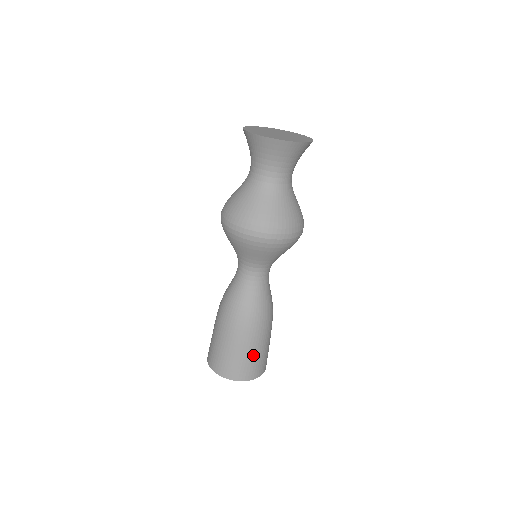
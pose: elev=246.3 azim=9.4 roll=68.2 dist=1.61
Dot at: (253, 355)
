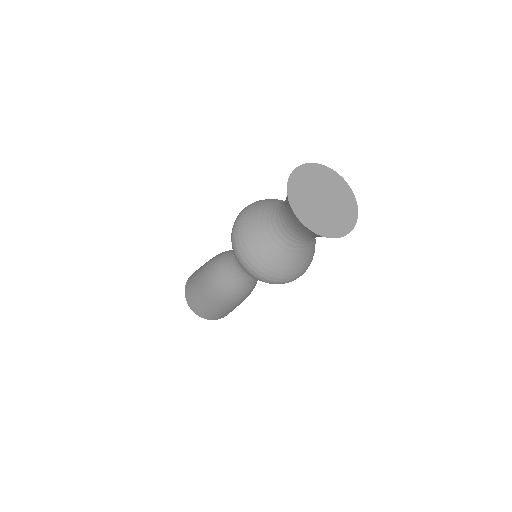
Dot at: (233, 309)
